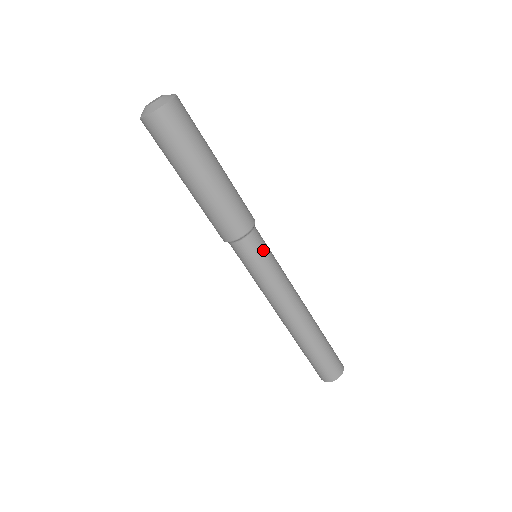
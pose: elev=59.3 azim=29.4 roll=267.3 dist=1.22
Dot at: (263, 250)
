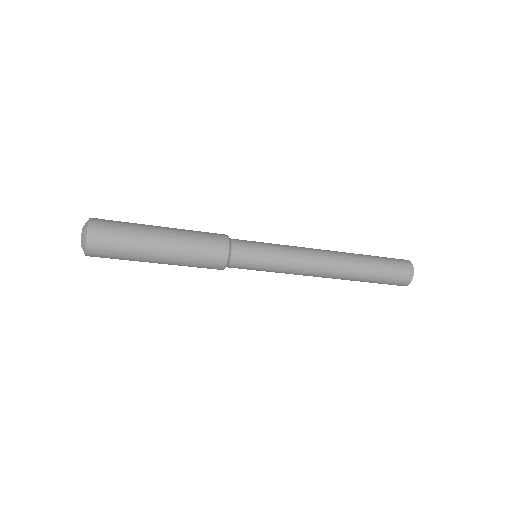
Dot at: (251, 267)
